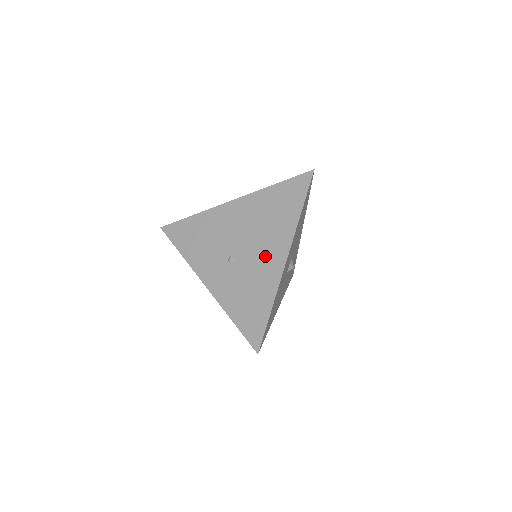
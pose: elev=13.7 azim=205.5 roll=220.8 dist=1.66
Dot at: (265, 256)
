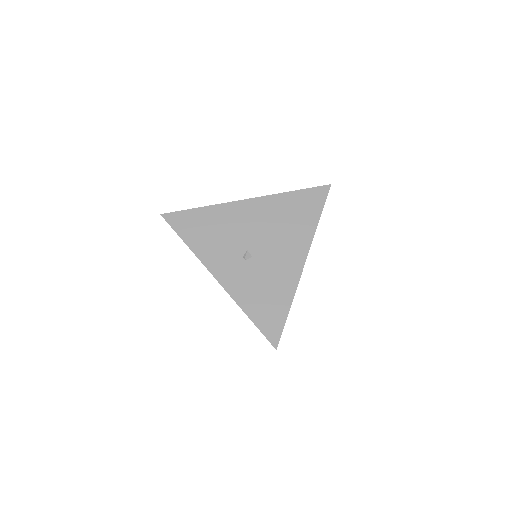
Dot at: (283, 257)
